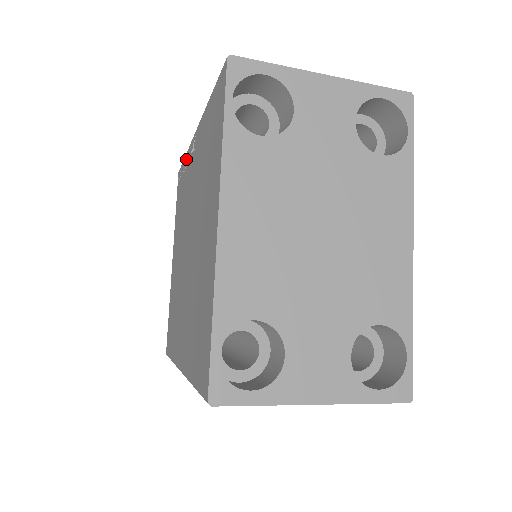
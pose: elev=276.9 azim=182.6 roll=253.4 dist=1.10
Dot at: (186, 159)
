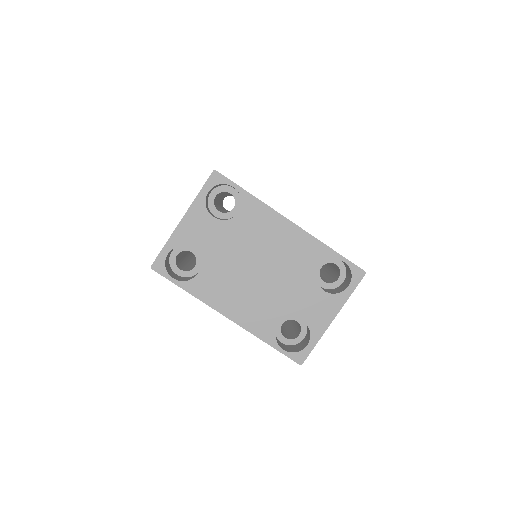
Dot at: occluded
